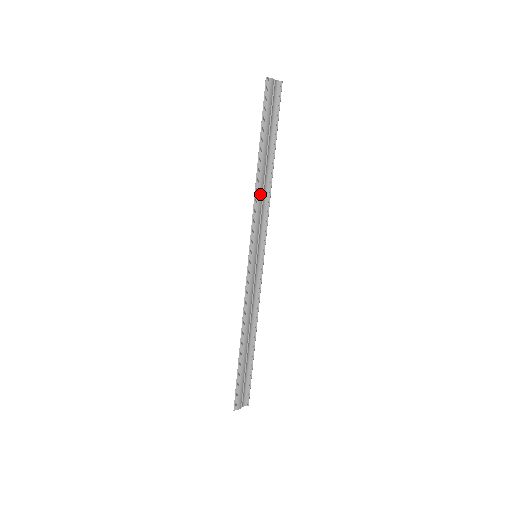
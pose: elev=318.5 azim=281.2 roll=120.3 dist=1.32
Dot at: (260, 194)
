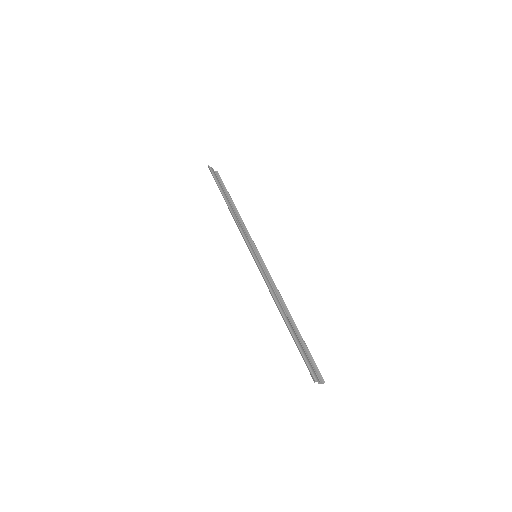
Dot at: (237, 219)
